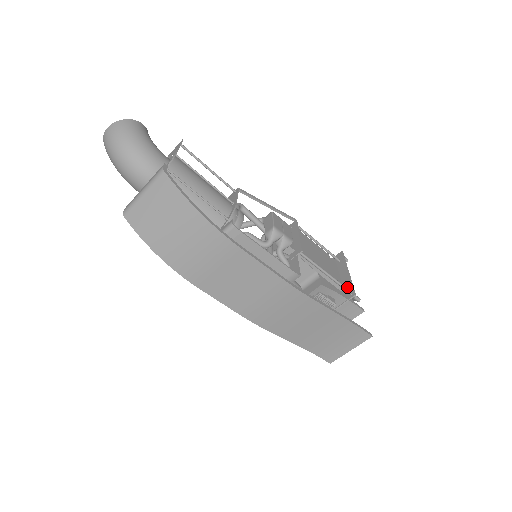
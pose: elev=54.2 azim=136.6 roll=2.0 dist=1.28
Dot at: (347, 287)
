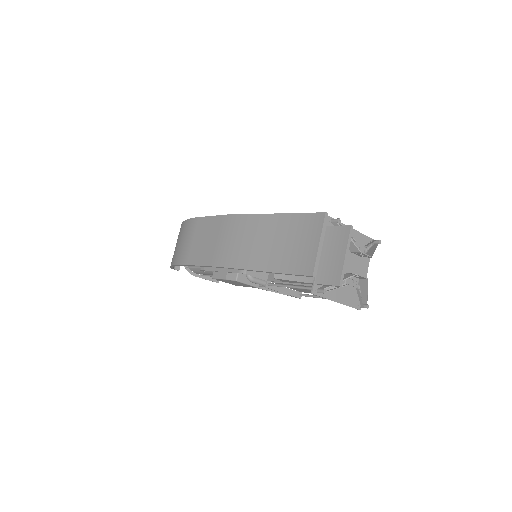
Dot at: occluded
